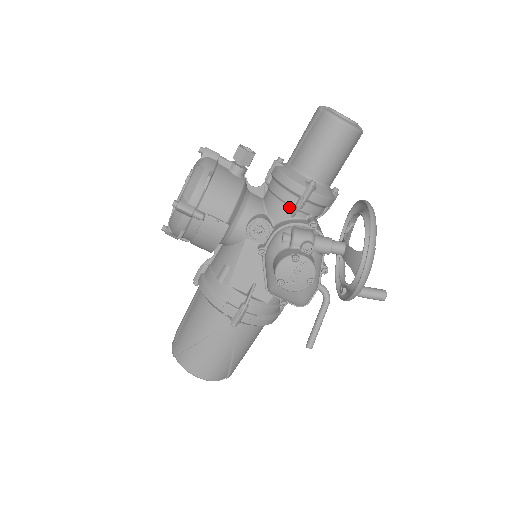
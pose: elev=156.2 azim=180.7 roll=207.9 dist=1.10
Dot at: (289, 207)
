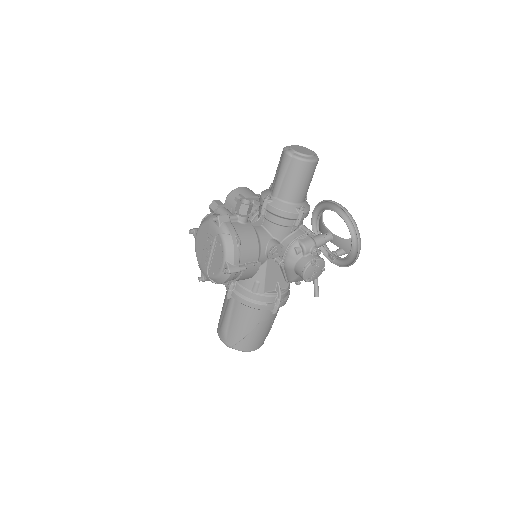
Dot at: (289, 228)
